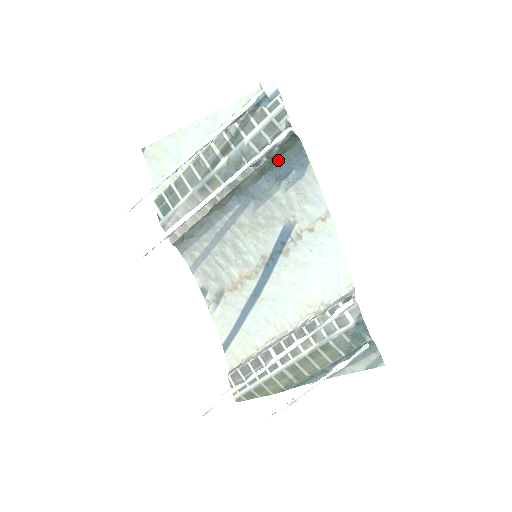
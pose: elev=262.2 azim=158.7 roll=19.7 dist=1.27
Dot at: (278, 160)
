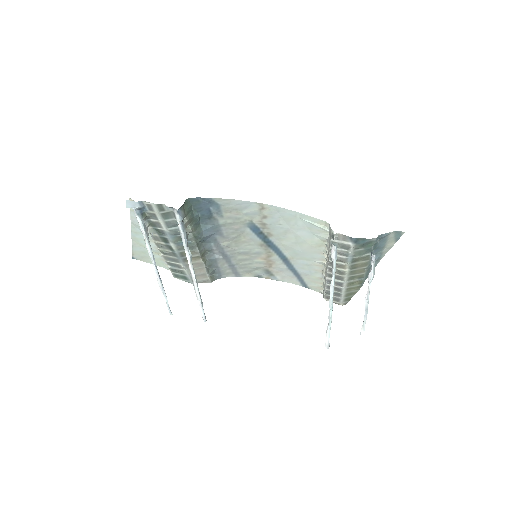
Dot at: (195, 215)
